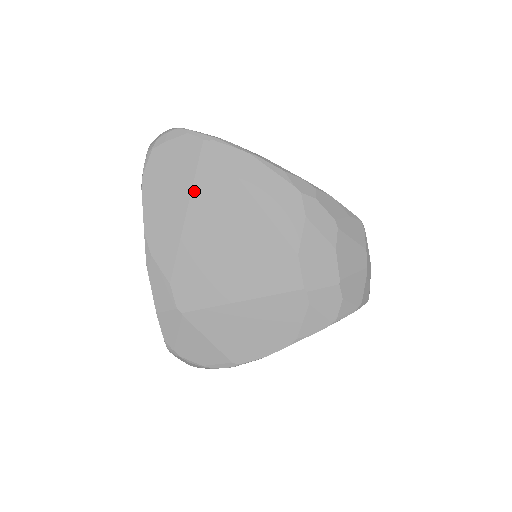
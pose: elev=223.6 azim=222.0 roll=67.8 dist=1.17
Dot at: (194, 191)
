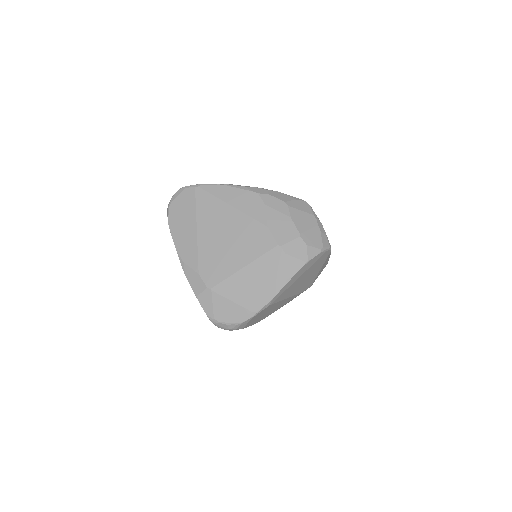
Dot at: (198, 216)
